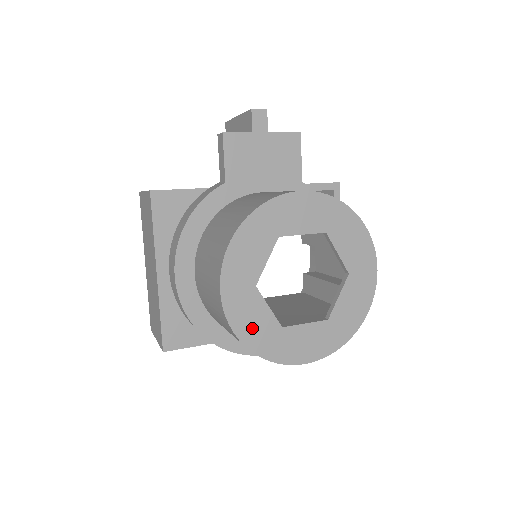
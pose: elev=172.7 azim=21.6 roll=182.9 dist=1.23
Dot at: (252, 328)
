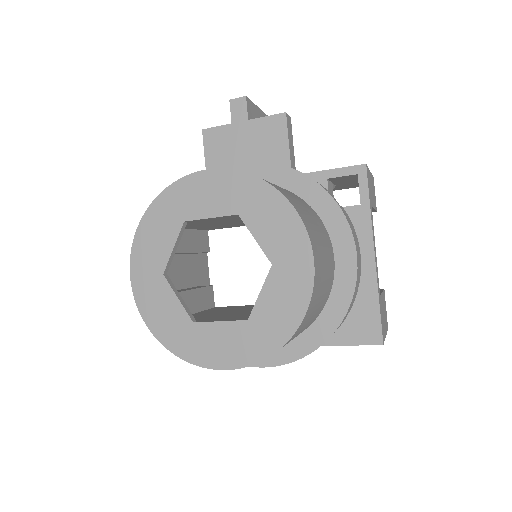
Dot at: (162, 319)
